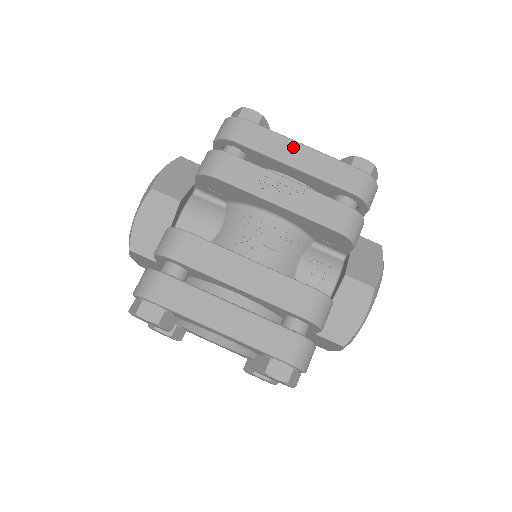
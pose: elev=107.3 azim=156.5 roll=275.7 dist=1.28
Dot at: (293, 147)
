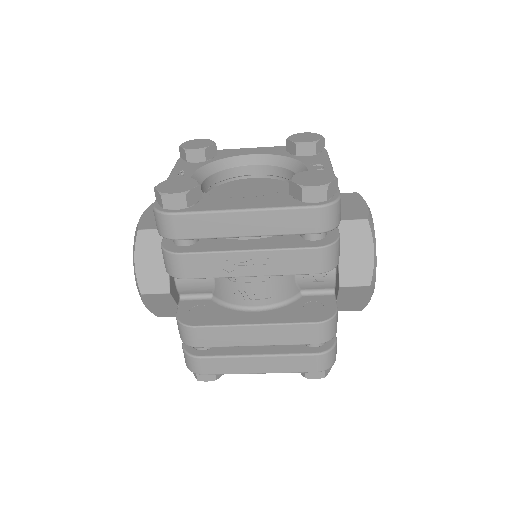
Dot at: (235, 219)
